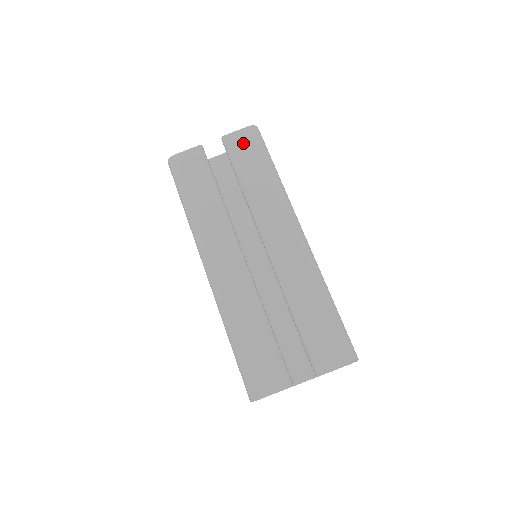
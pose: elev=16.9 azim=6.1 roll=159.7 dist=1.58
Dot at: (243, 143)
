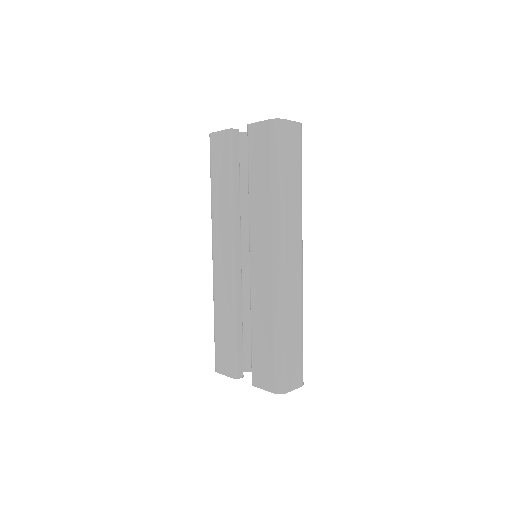
Dot at: (260, 140)
